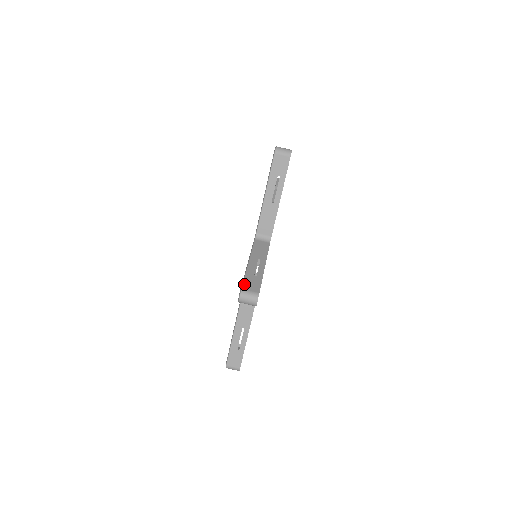
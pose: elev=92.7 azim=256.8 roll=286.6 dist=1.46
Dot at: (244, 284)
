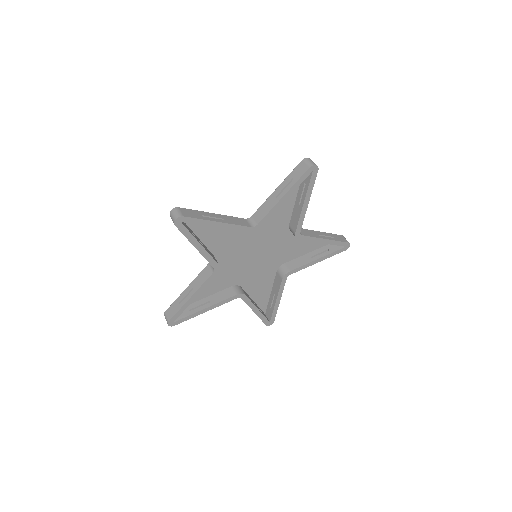
Dot at: (185, 209)
